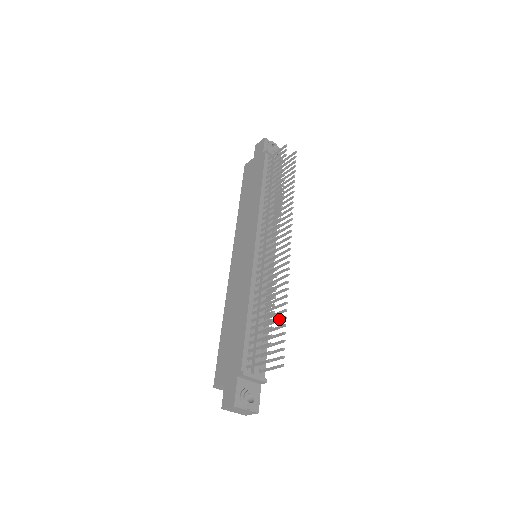
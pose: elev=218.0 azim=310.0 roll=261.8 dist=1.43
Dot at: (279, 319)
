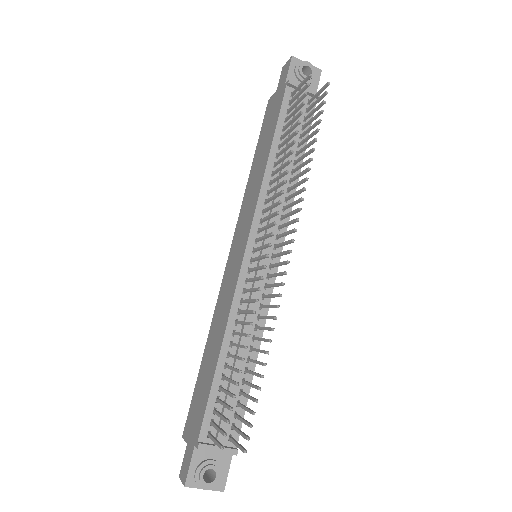
Dot at: (256, 374)
